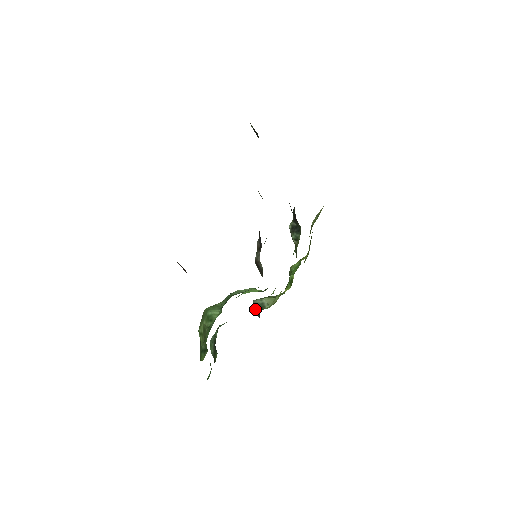
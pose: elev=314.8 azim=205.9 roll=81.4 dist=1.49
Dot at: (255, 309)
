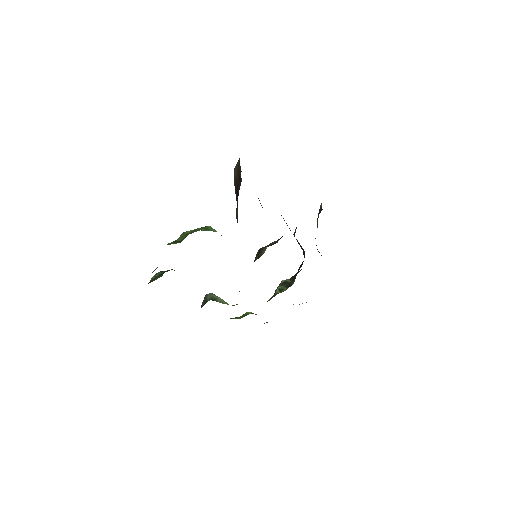
Dot at: (205, 298)
